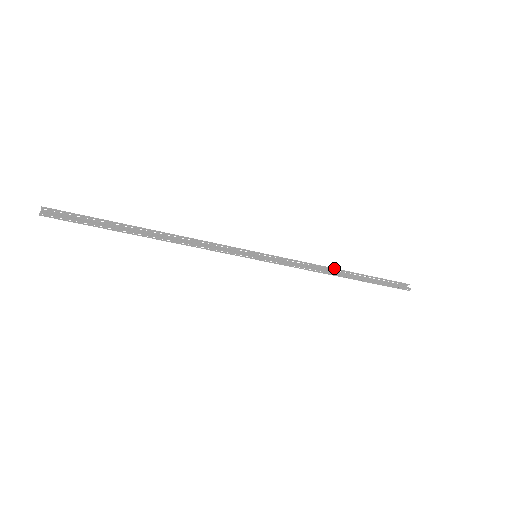
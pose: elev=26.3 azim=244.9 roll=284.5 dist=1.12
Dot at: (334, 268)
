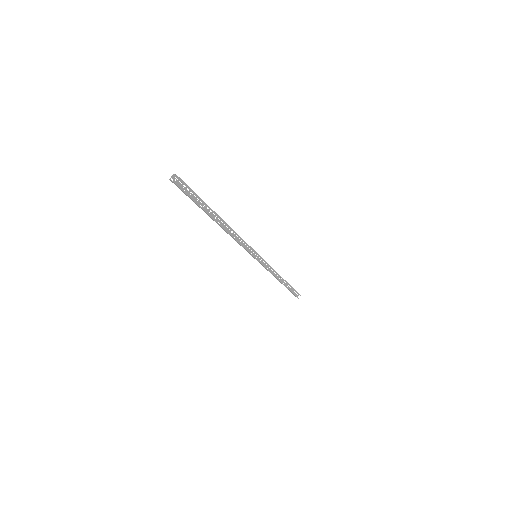
Dot at: occluded
